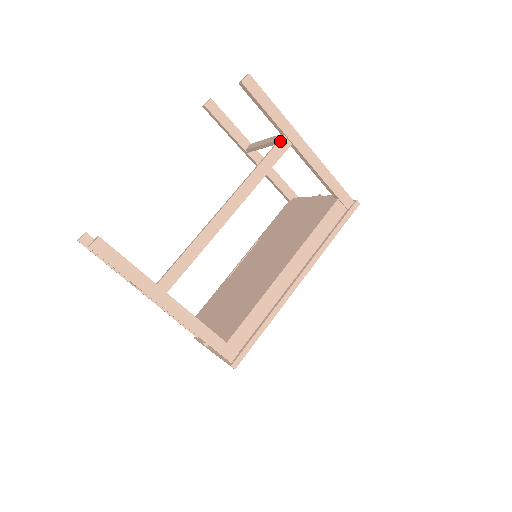
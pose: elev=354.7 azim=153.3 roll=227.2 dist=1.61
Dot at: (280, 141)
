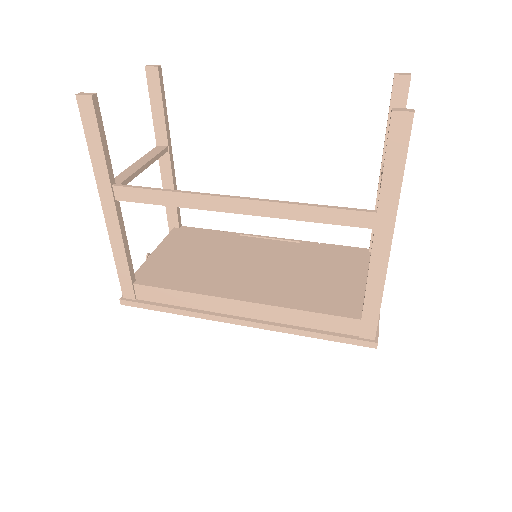
Dot at: (364, 212)
